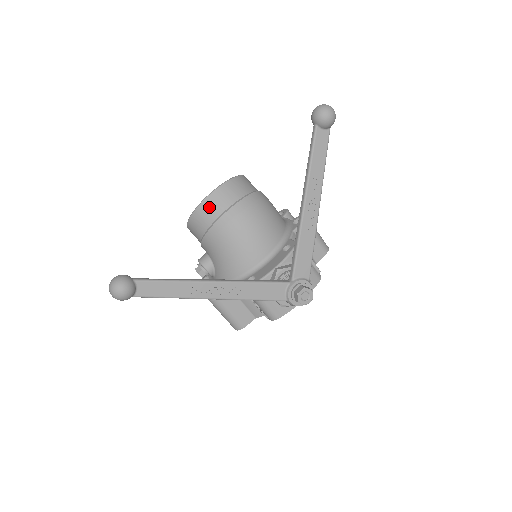
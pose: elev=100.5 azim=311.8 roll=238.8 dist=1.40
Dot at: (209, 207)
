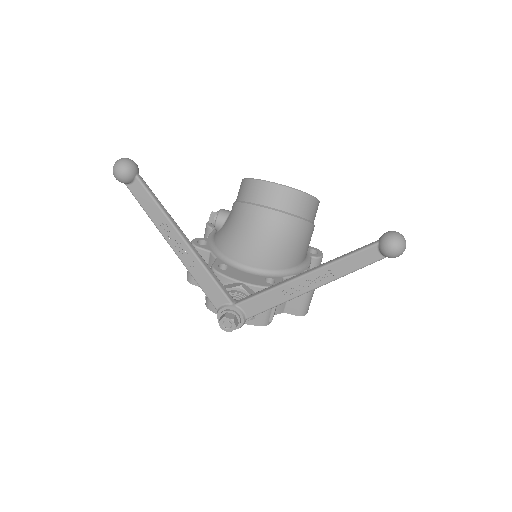
Dot at: (262, 190)
